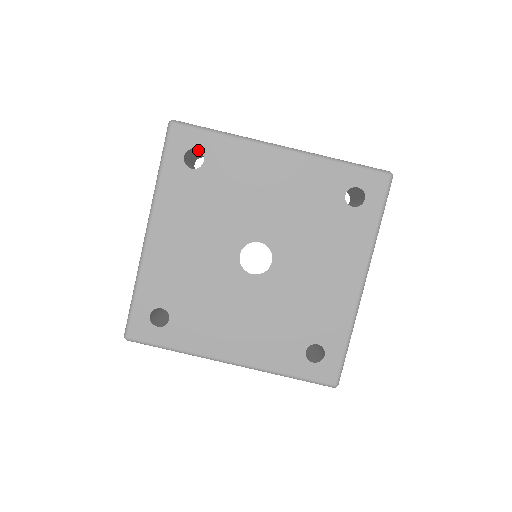
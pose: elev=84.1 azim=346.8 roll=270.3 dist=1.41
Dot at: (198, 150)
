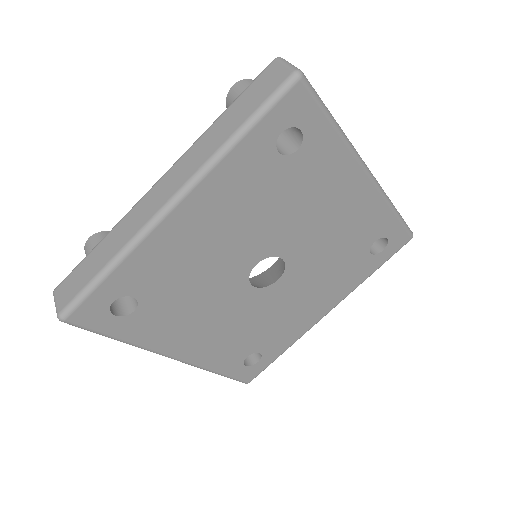
Dot at: occluded
